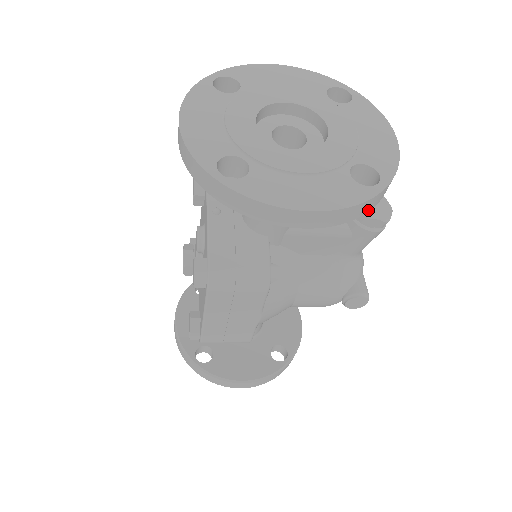
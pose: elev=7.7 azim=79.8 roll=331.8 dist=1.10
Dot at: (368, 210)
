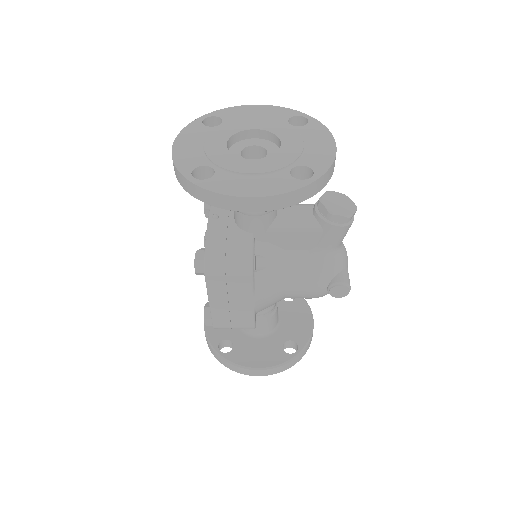
Dot at: (305, 198)
